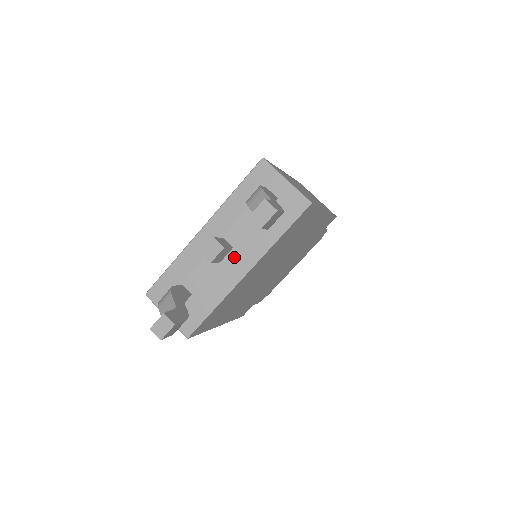
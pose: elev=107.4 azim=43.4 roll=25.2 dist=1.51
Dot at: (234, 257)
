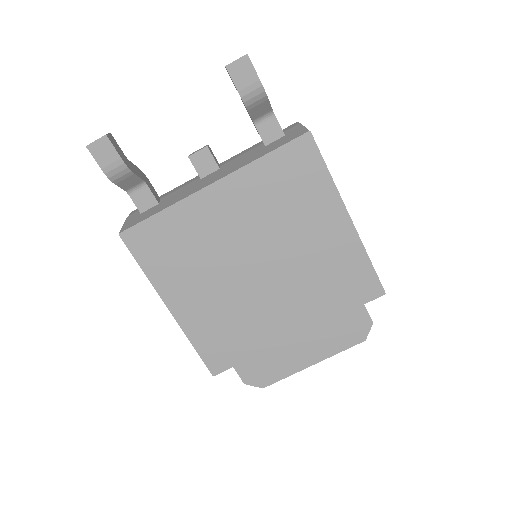
Dot at: (215, 175)
